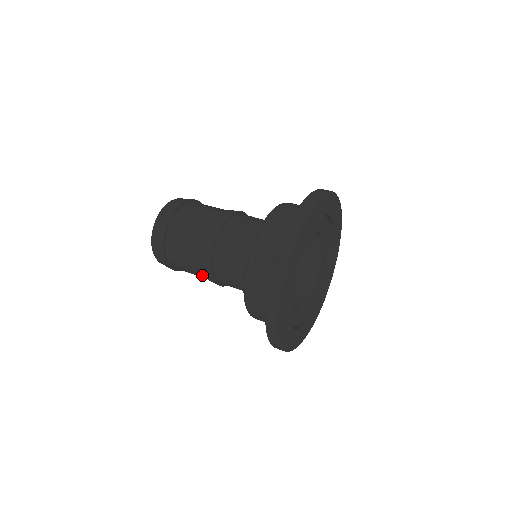
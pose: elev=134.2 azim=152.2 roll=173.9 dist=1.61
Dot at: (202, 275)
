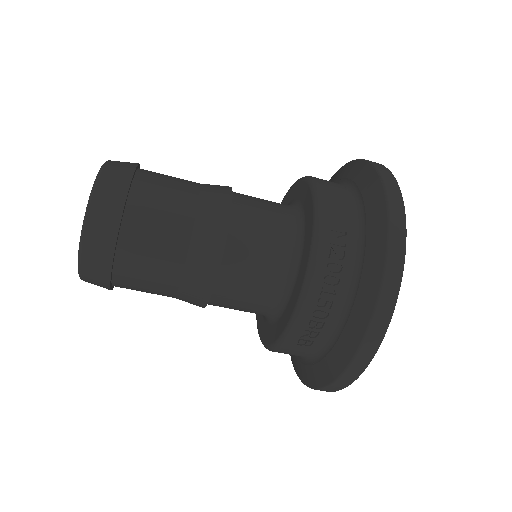
Dot at: (186, 275)
